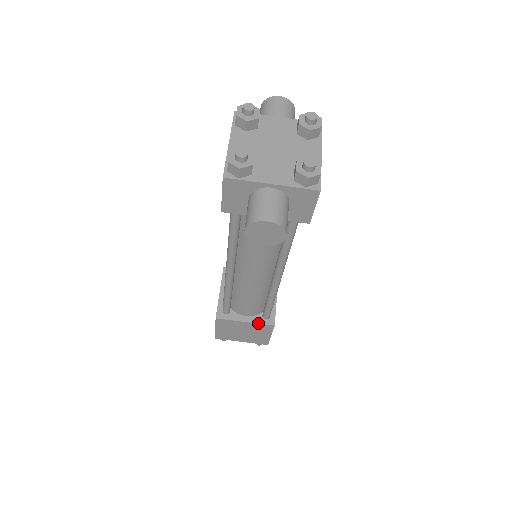
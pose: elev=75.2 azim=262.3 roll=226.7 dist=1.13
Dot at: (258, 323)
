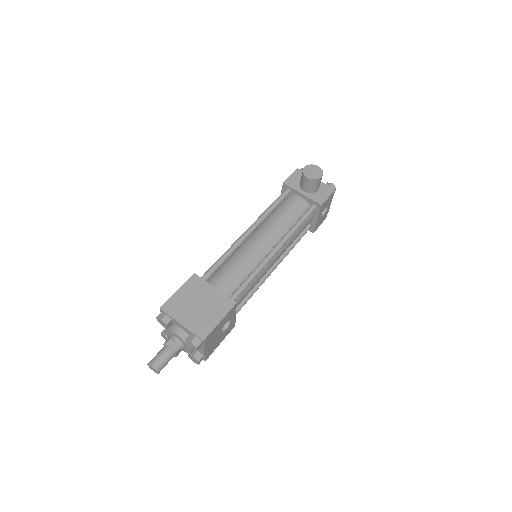
Dot at: occluded
